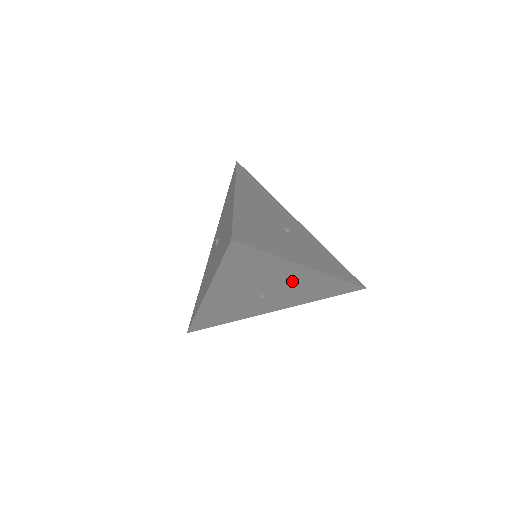
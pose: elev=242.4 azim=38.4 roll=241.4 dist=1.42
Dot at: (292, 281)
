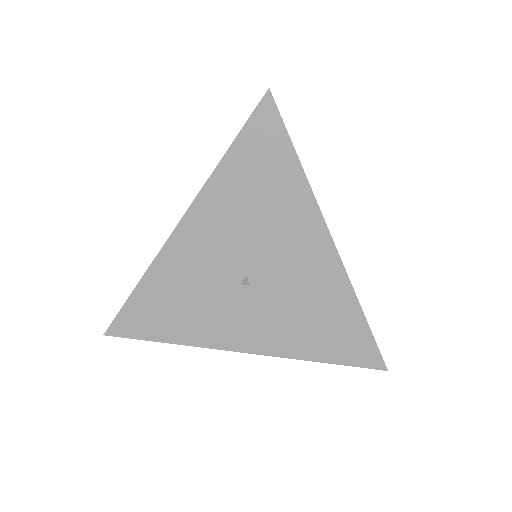
Dot at: (299, 266)
